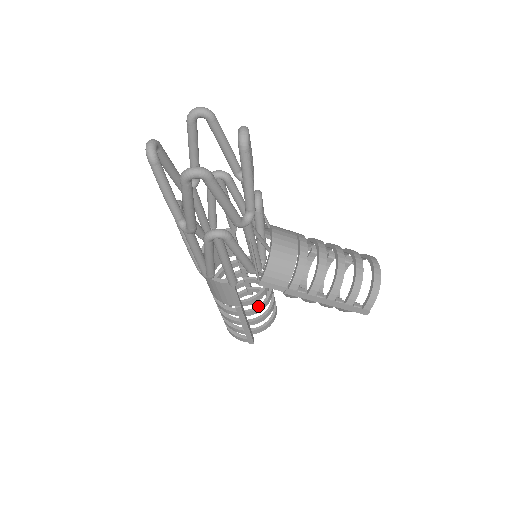
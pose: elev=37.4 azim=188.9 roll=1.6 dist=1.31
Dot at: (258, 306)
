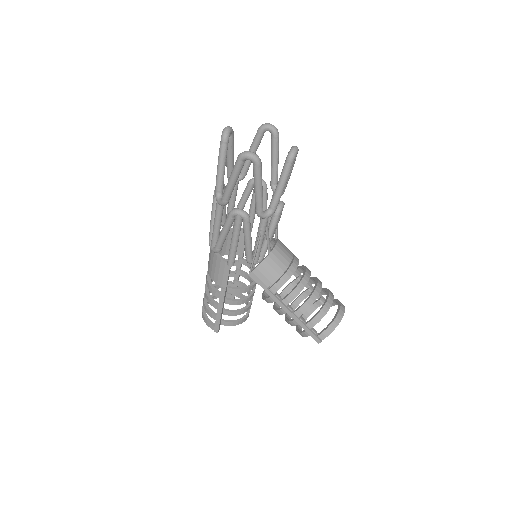
Dot at: (237, 299)
